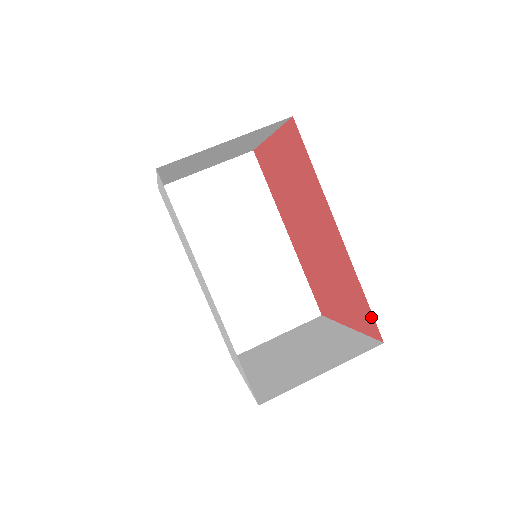
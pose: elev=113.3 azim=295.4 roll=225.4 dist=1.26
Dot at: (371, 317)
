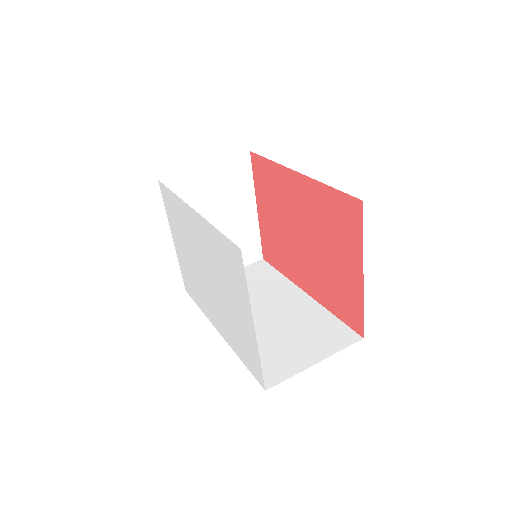
Dot at: (346, 198)
